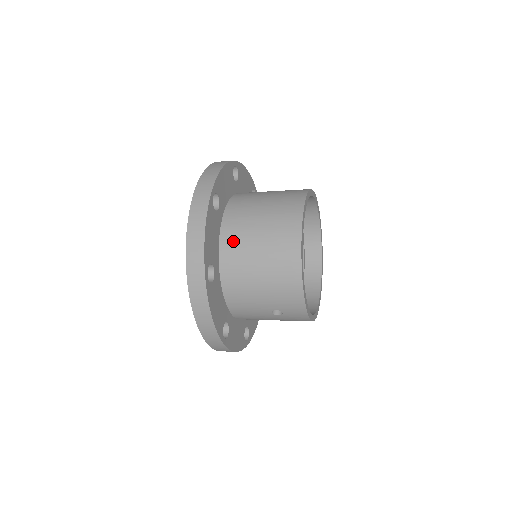
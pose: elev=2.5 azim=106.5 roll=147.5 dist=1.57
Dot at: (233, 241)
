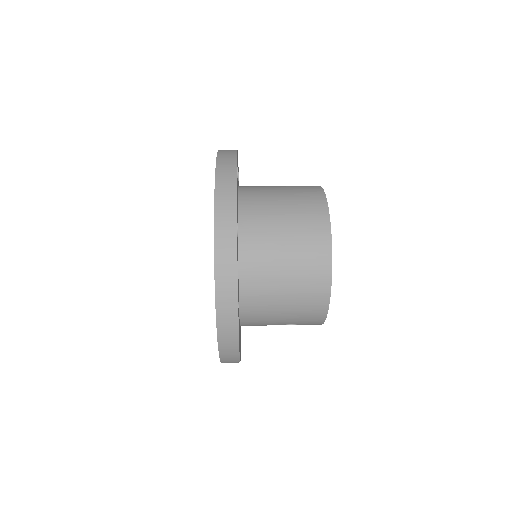
Dot at: (255, 267)
